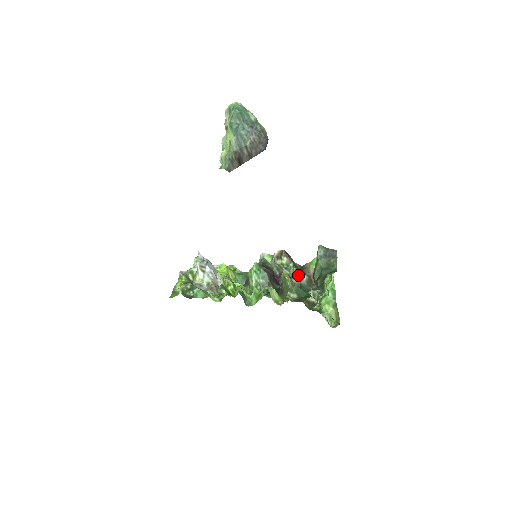
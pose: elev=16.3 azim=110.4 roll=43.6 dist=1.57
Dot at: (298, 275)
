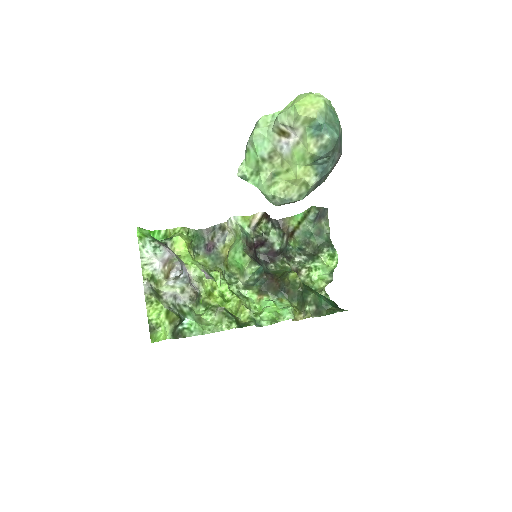
Dot at: (280, 240)
